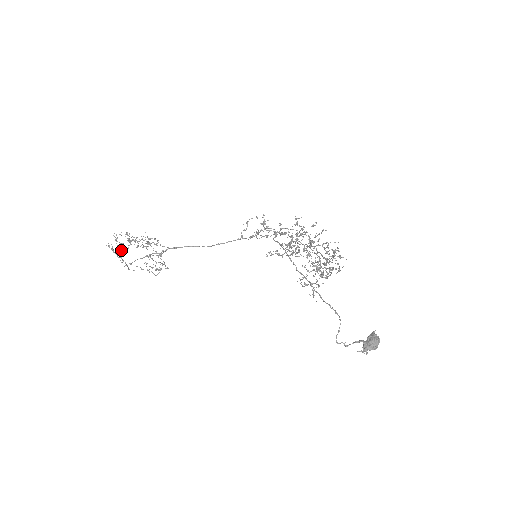
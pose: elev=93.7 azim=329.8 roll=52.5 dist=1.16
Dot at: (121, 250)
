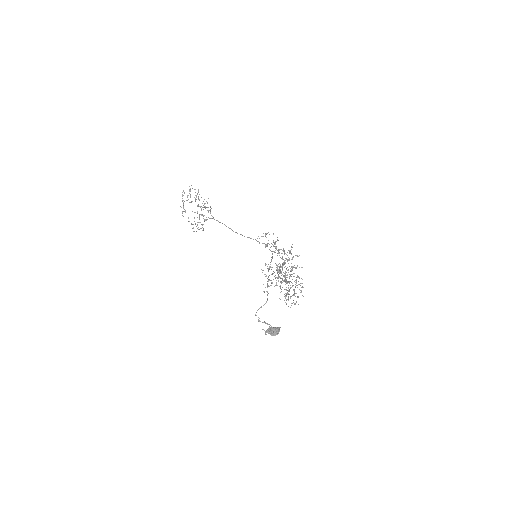
Dot at: occluded
